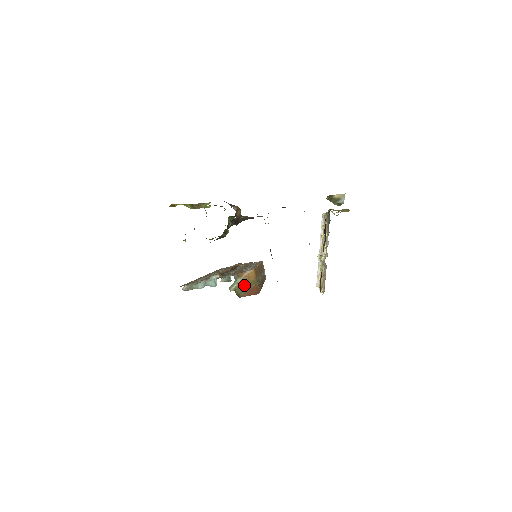
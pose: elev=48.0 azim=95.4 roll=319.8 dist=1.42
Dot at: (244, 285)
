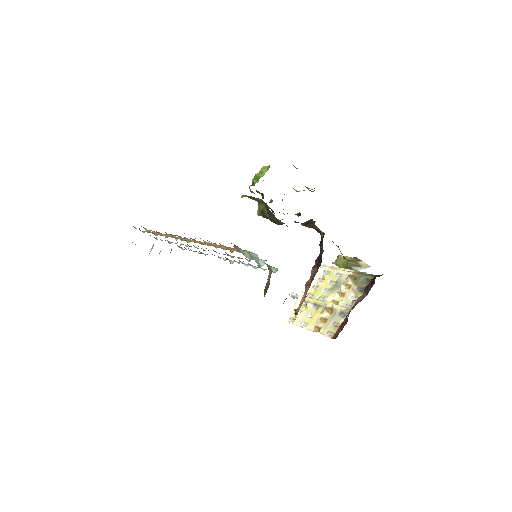
Dot at: (268, 282)
